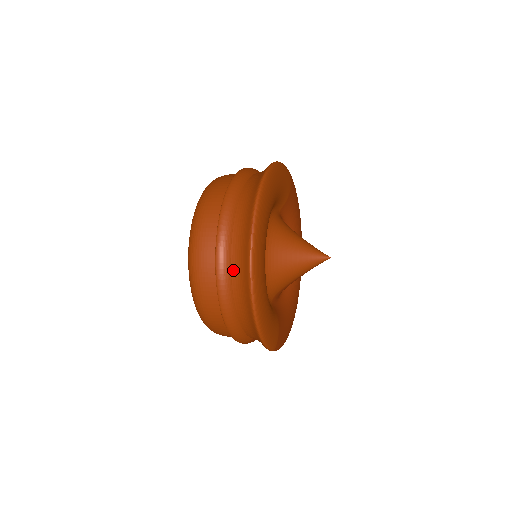
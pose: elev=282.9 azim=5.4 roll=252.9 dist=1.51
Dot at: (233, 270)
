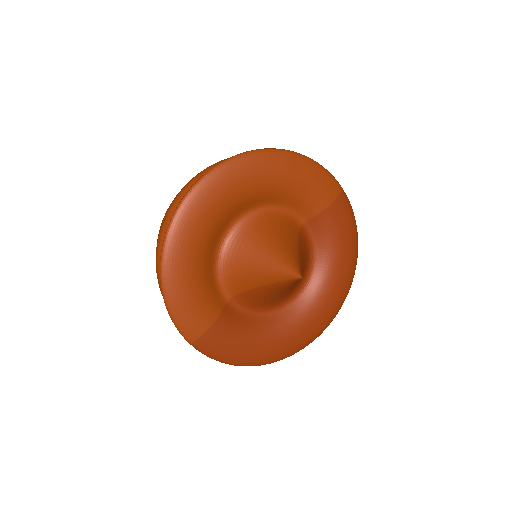
Dot at: occluded
